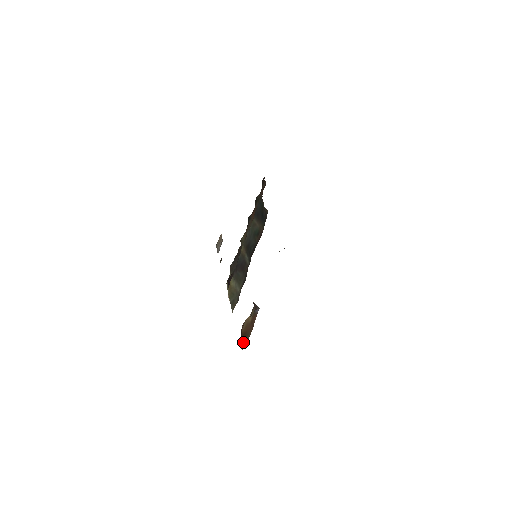
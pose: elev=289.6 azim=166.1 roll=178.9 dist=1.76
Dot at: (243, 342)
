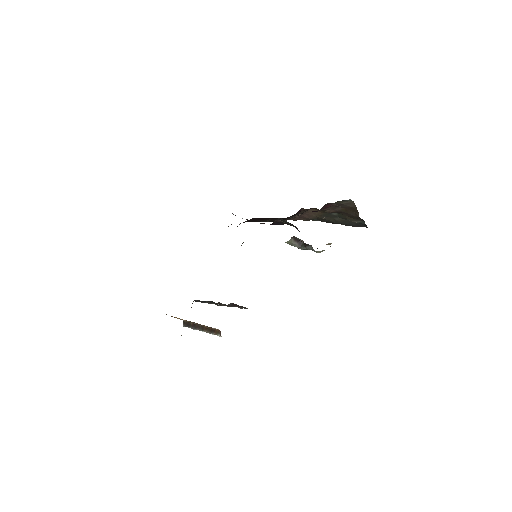
Dot at: occluded
